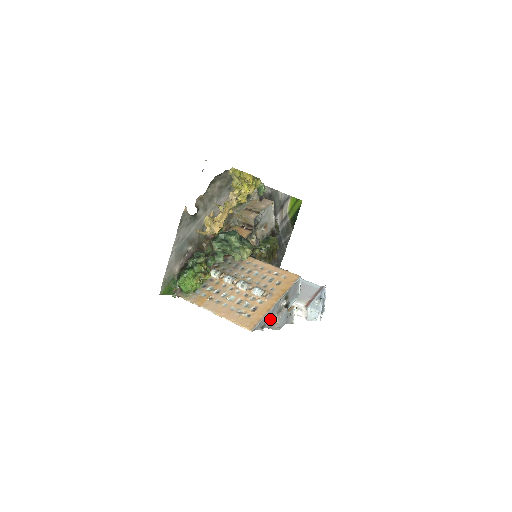
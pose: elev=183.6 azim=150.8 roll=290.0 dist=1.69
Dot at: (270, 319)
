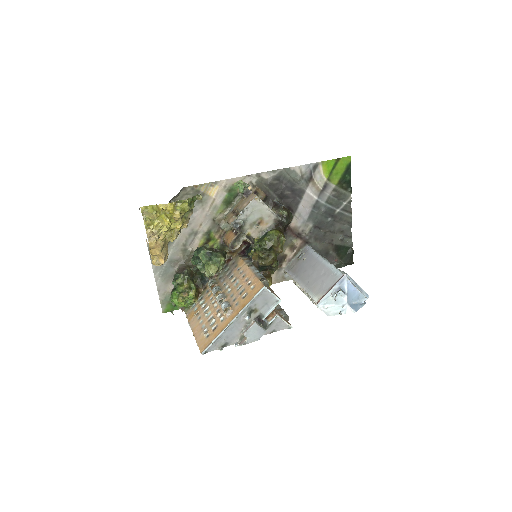
Dot at: (234, 336)
